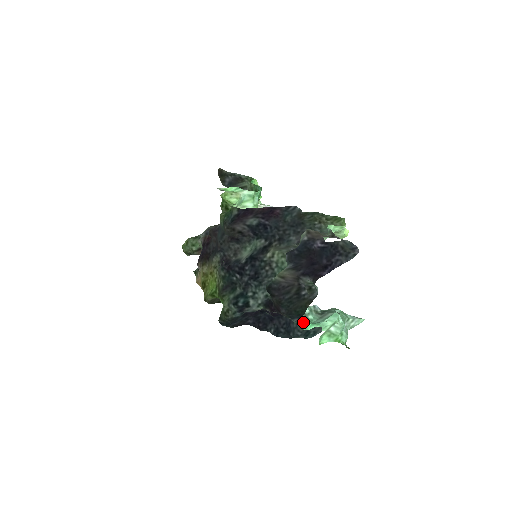
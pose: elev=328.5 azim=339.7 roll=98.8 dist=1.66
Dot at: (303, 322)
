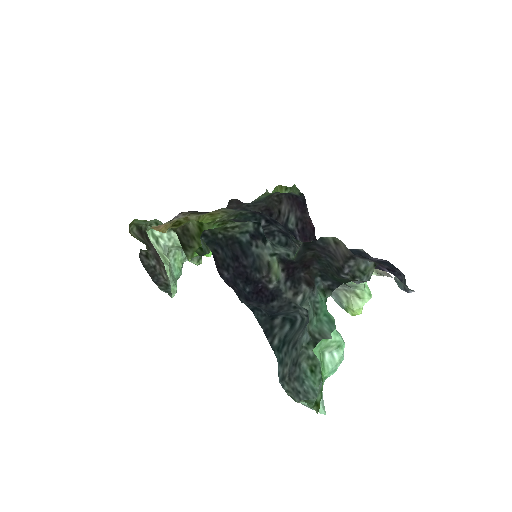
Dot at: (324, 300)
